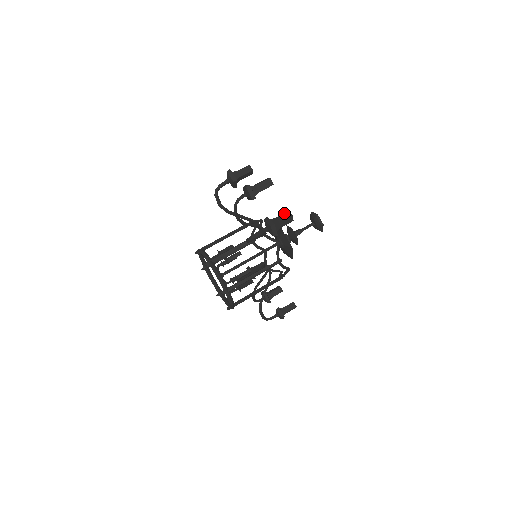
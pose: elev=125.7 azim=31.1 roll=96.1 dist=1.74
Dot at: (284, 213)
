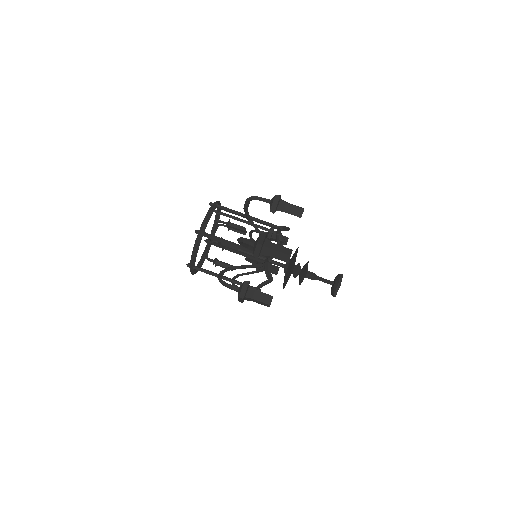
Dot at: (268, 294)
